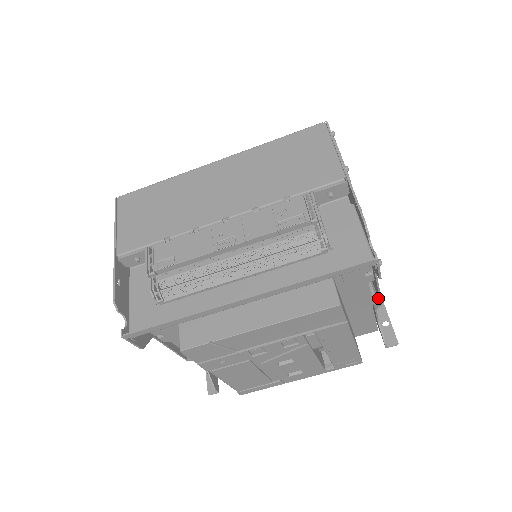
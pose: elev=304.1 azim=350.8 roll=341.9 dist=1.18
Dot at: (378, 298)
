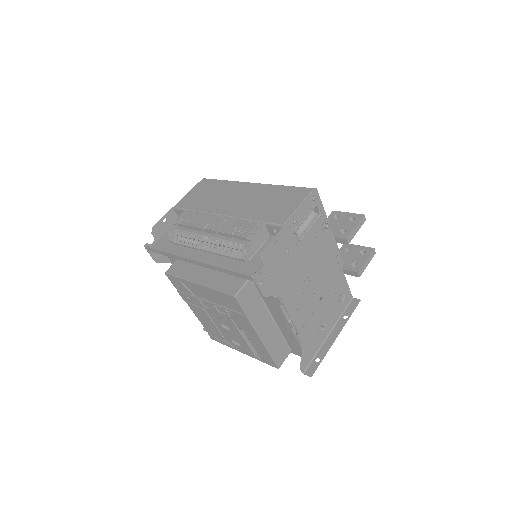
Dot at: (301, 328)
